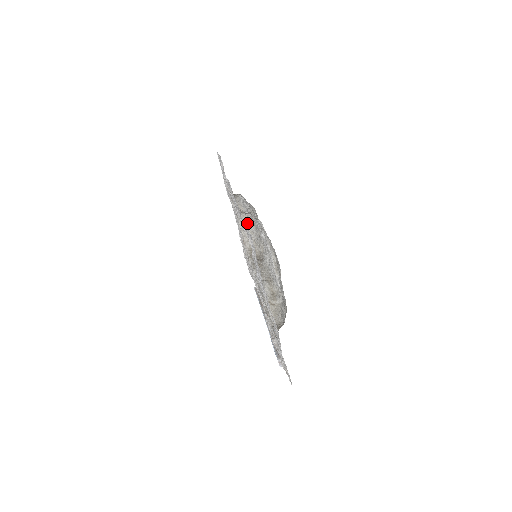
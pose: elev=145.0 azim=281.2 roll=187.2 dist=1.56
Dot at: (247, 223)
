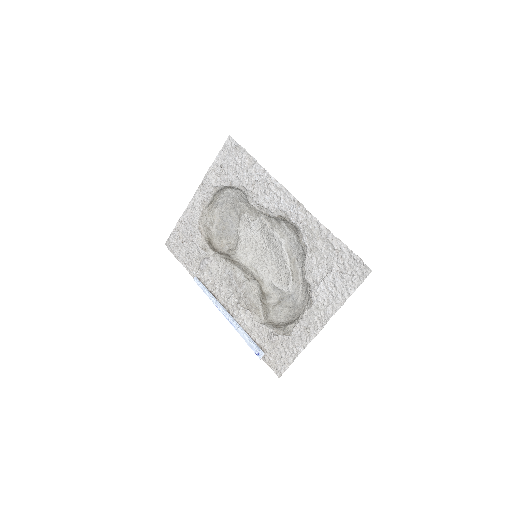
Dot at: (211, 213)
